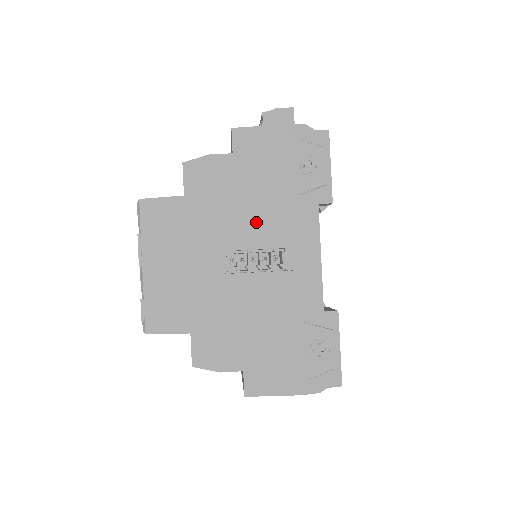
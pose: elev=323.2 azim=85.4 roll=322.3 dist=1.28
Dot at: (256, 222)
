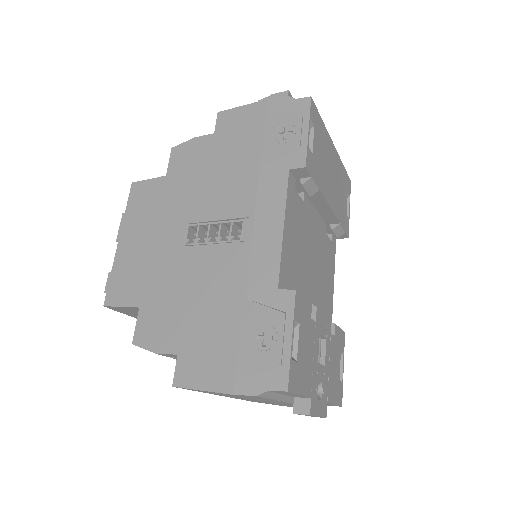
Dot at: (222, 193)
